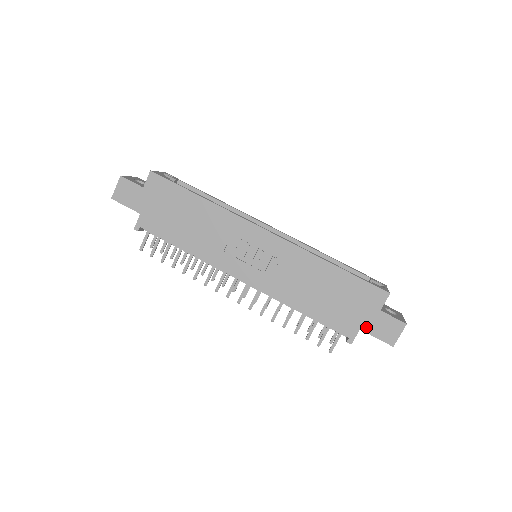
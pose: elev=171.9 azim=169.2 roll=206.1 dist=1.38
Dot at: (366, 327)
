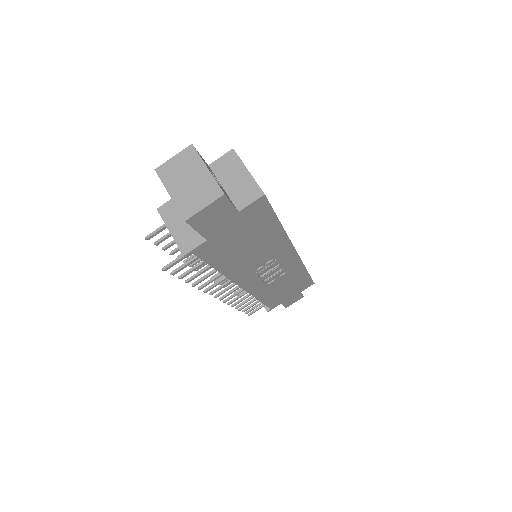
Dot at: (285, 302)
